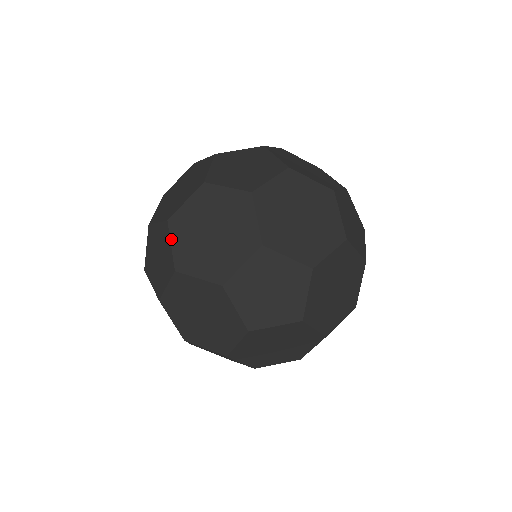
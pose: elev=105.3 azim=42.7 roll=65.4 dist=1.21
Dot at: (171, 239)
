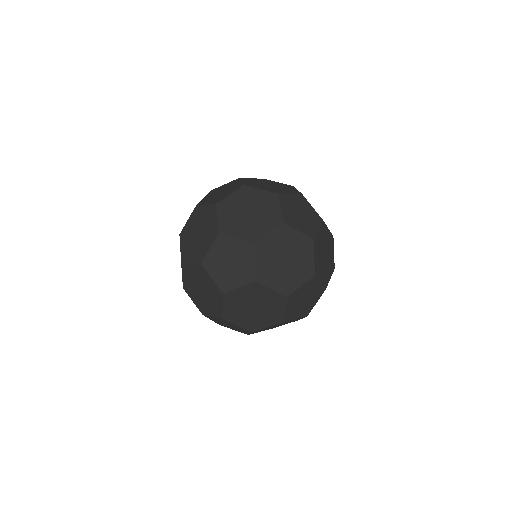
Dot at: (222, 186)
